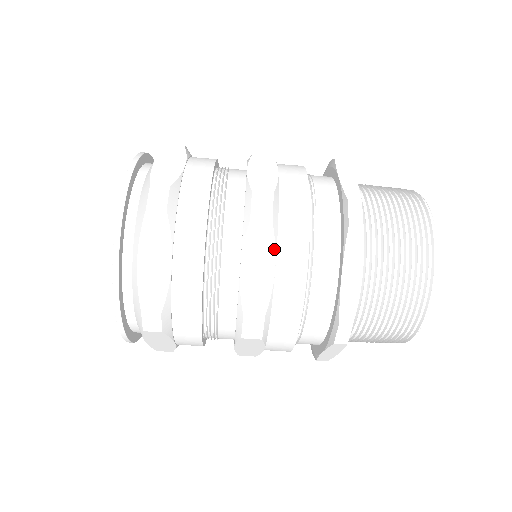
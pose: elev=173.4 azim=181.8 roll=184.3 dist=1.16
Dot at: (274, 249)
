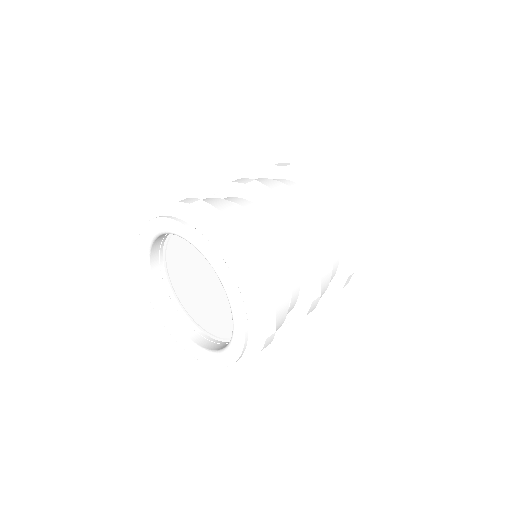
Dot at: (318, 252)
